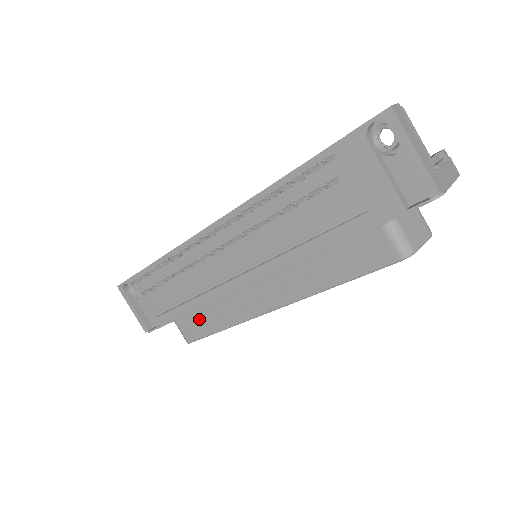
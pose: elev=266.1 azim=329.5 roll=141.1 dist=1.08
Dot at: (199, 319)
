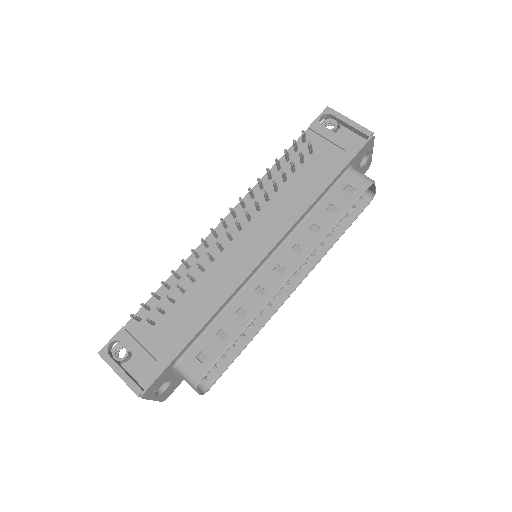
Dot at: (211, 338)
